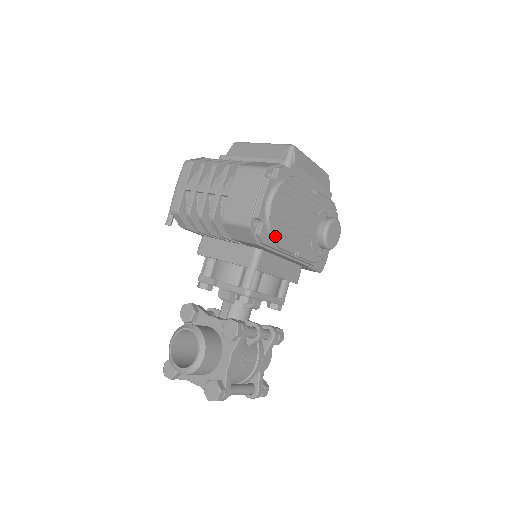
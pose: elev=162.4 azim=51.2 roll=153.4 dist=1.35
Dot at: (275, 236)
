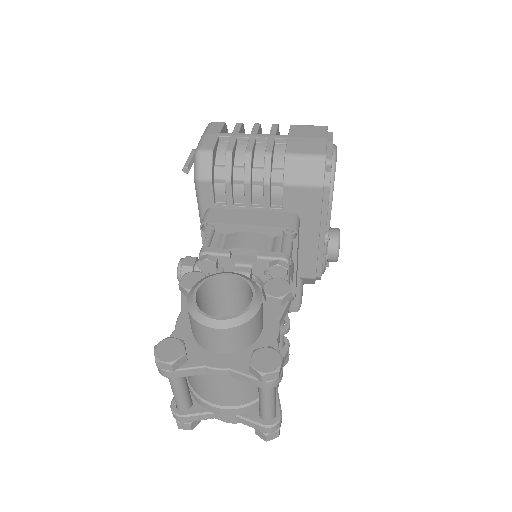
Dot at: (332, 189)
